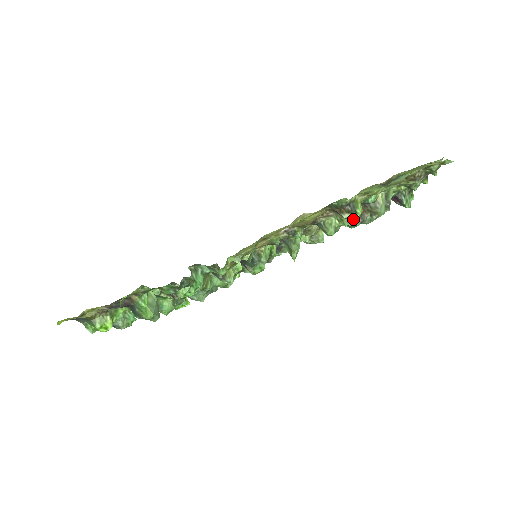
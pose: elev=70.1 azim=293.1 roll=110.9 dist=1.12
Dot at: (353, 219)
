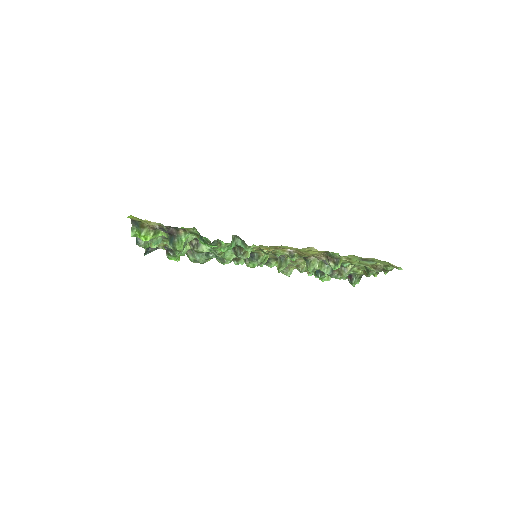
Dot at: (333, 268)
